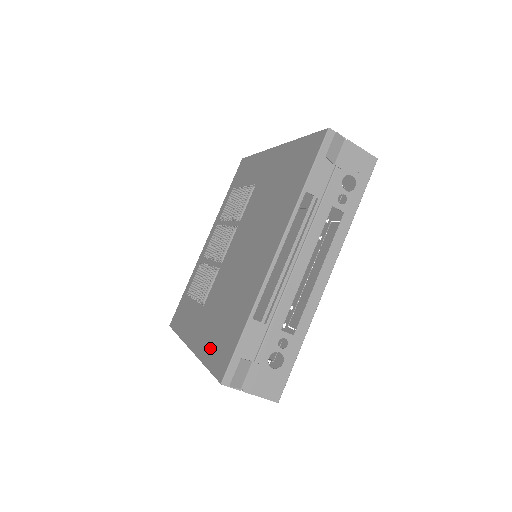
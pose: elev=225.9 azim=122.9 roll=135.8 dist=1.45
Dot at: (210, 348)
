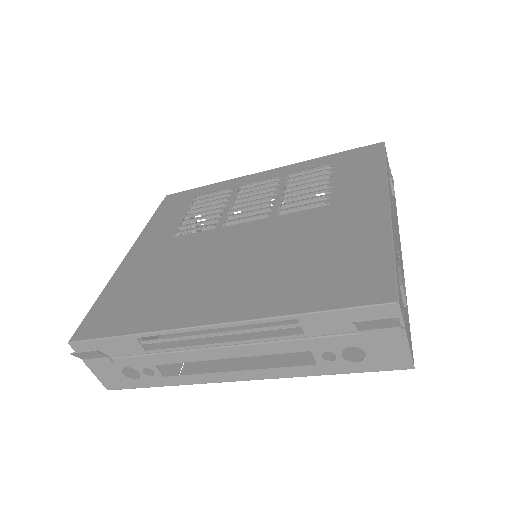
Dot at: (116, 291)
